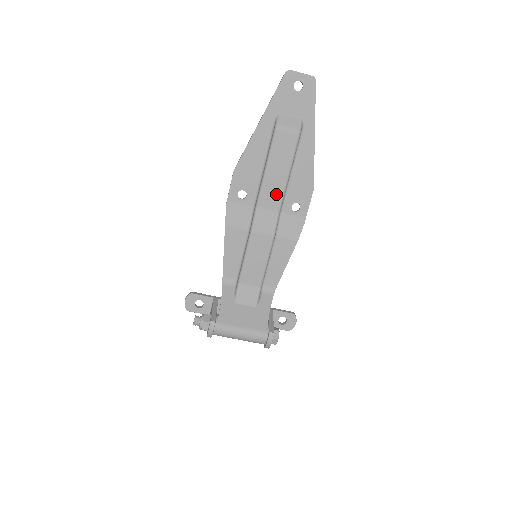
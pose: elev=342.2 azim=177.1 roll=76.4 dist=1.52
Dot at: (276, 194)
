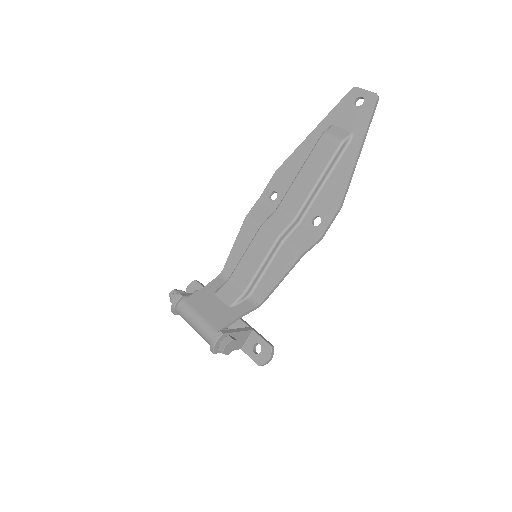
Dot at: (299, 198)
